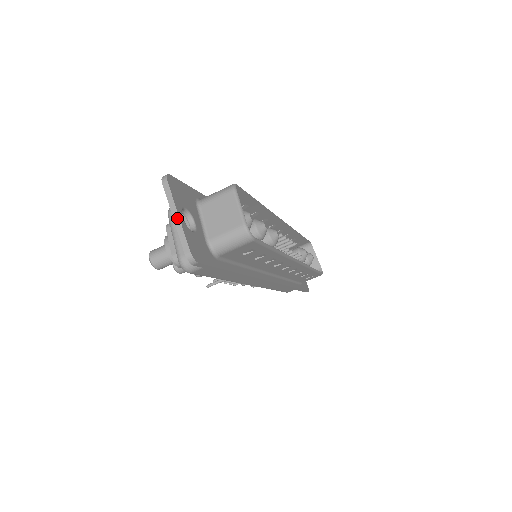
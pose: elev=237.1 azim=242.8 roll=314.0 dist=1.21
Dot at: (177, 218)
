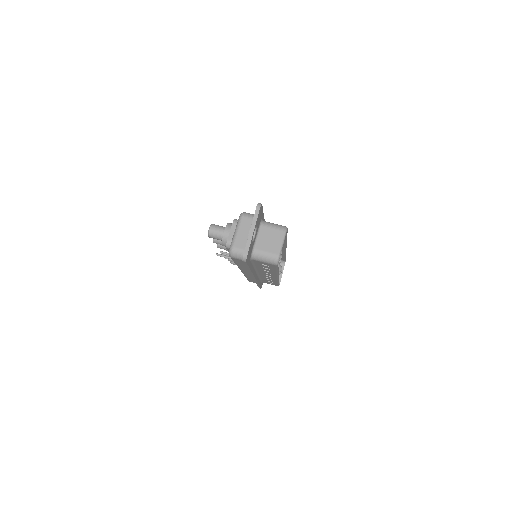
Dot at: (252, 232)
